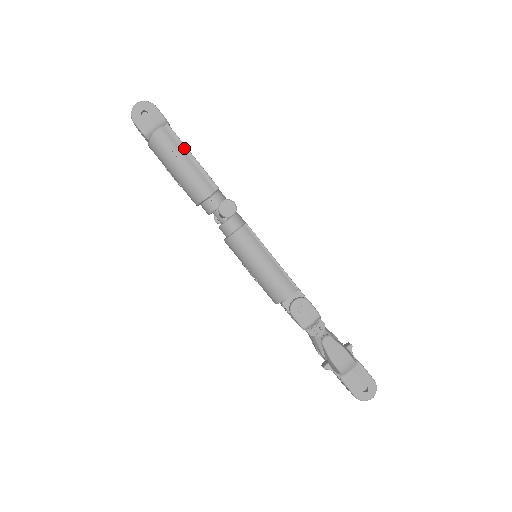
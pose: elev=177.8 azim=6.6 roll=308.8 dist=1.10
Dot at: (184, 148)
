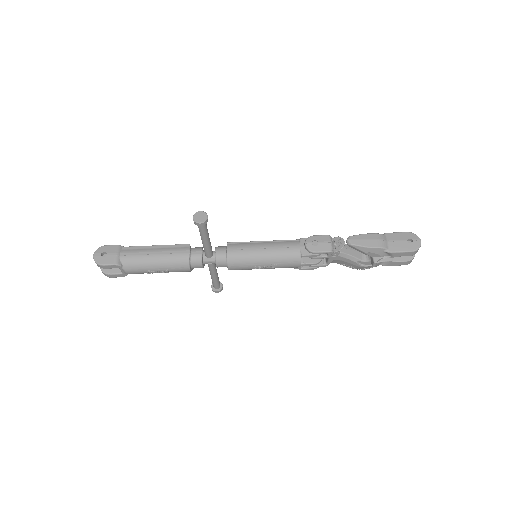
Dot at: (146, 247)
